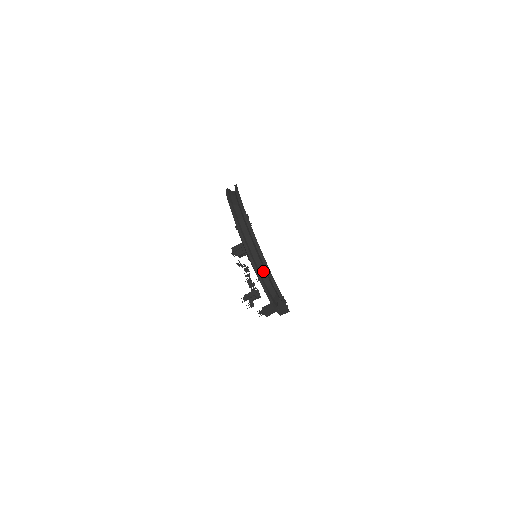
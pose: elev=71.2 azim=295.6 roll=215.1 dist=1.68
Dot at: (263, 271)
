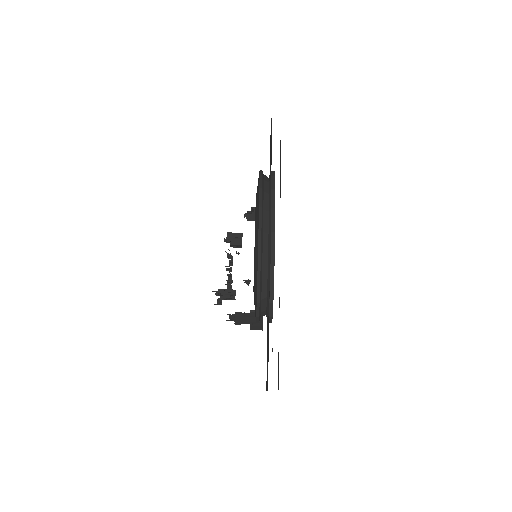
Dot at: (266, 279)
